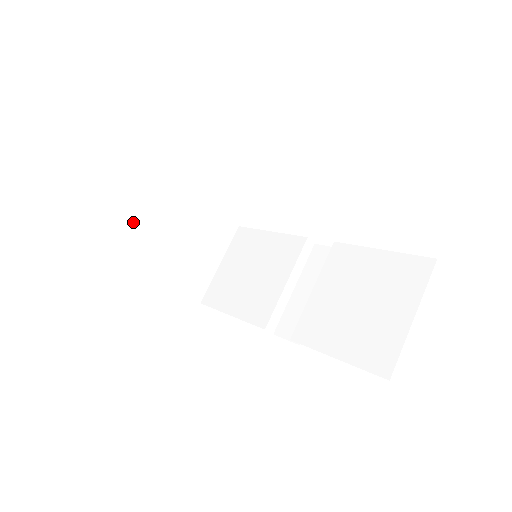
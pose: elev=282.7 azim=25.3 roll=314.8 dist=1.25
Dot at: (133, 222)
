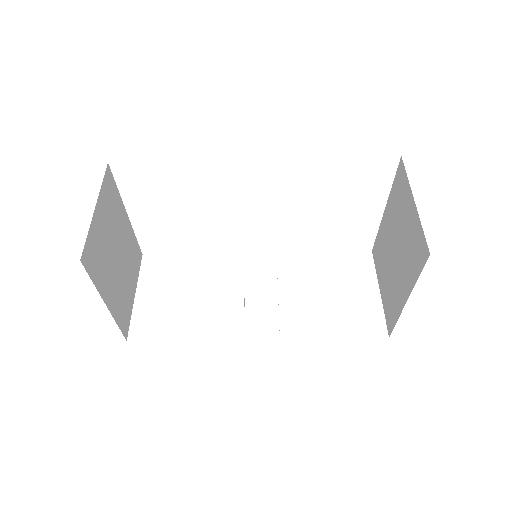
Dot at: (96, 228)
